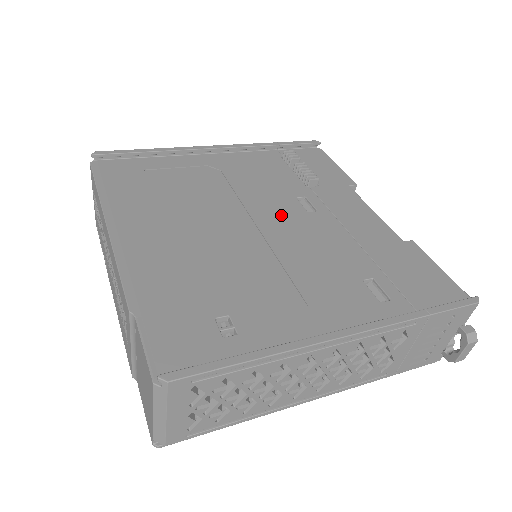
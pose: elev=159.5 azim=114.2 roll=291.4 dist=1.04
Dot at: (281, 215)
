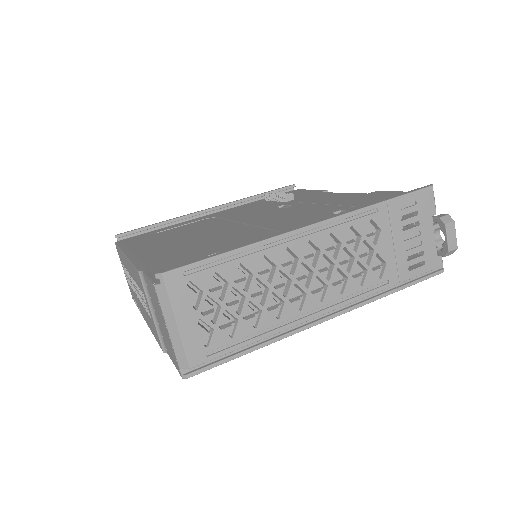
Dot at: (263, 215)
